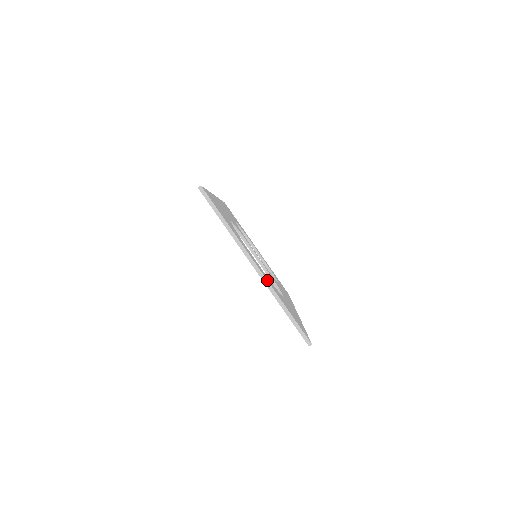
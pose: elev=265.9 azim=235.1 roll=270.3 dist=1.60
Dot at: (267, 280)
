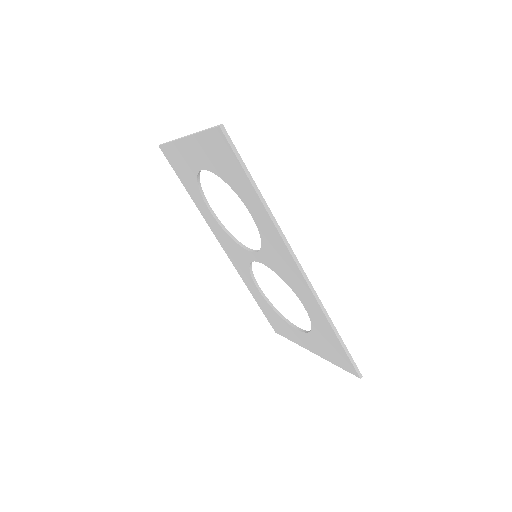
Dot at: occluded
